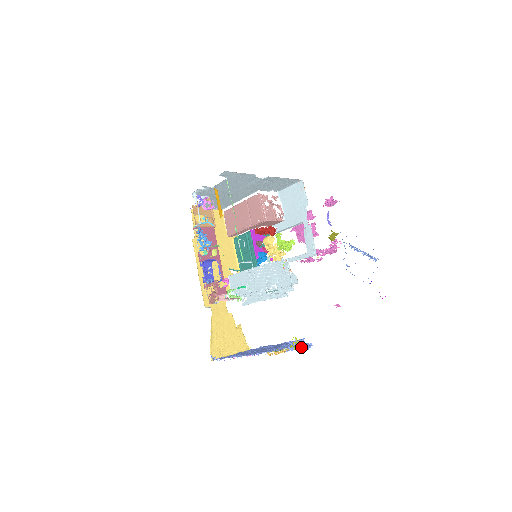
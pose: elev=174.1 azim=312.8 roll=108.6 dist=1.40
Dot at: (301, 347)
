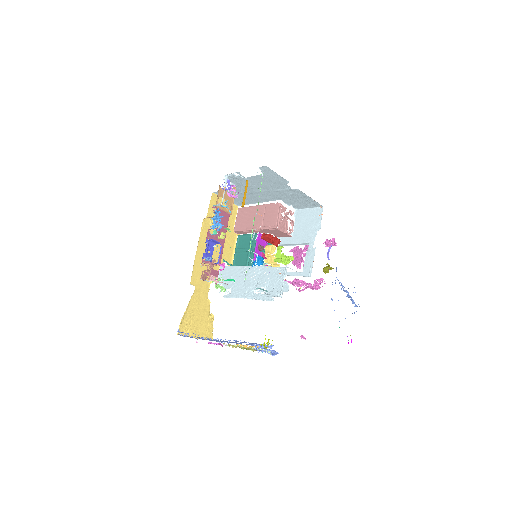
Dot at: (268, 351)
